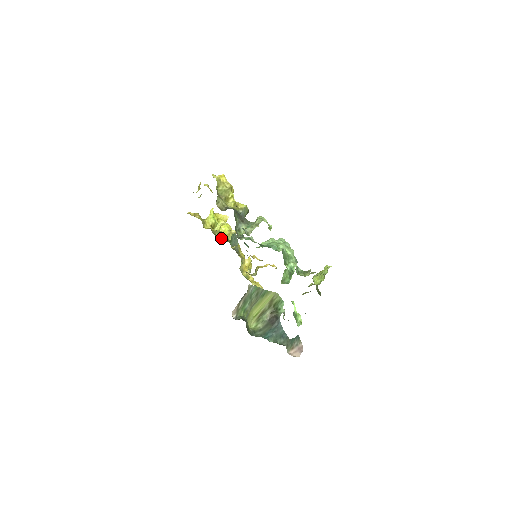
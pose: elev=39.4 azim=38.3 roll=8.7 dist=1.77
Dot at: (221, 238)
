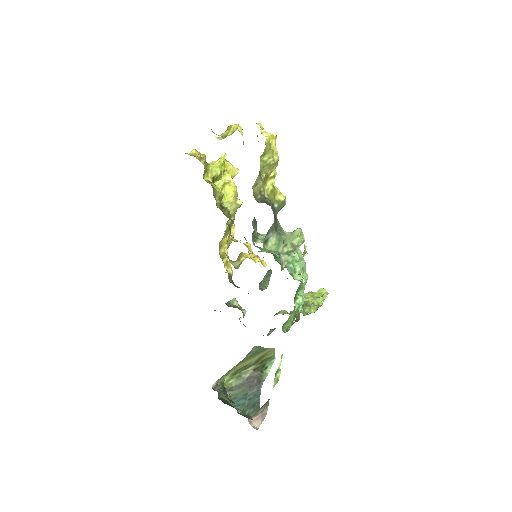
Dot at: (220, 205)
